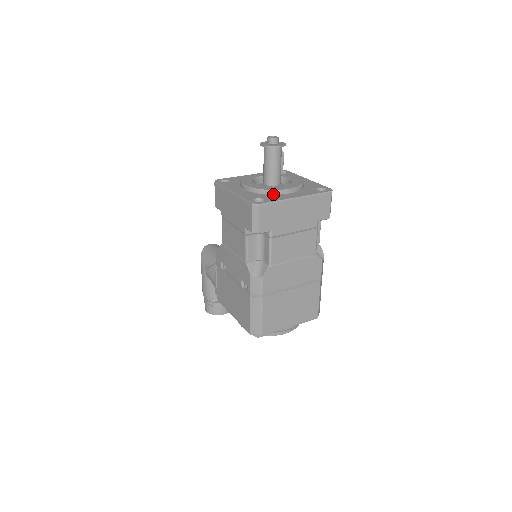
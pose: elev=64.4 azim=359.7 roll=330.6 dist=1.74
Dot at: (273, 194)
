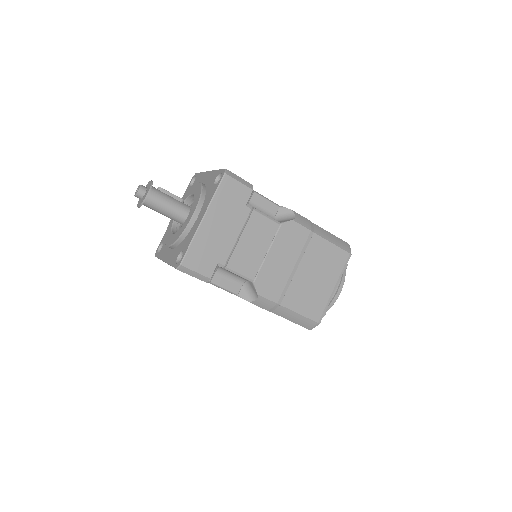
Dot at: (187, 234)
